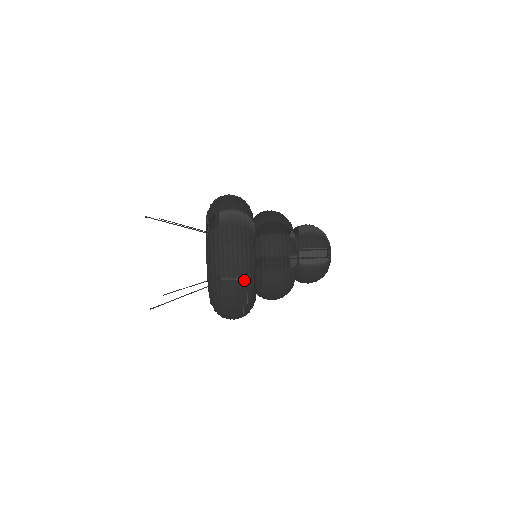
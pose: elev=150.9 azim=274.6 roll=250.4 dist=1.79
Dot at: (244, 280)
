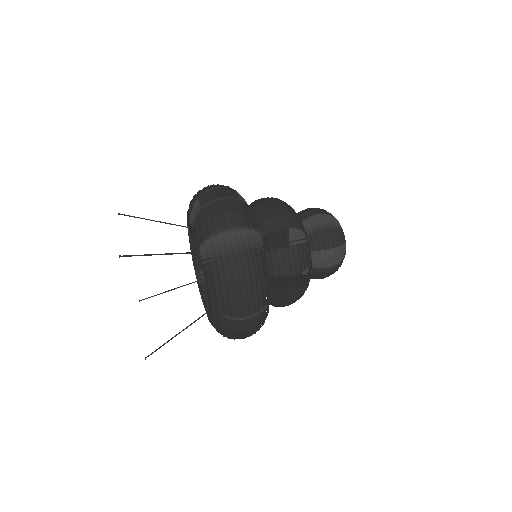
Dot at: (260, 314)
